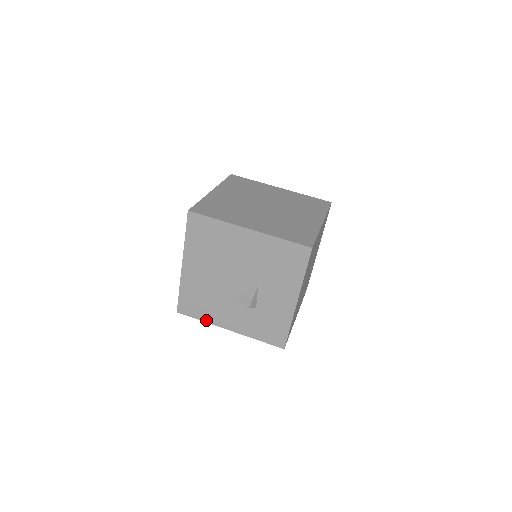
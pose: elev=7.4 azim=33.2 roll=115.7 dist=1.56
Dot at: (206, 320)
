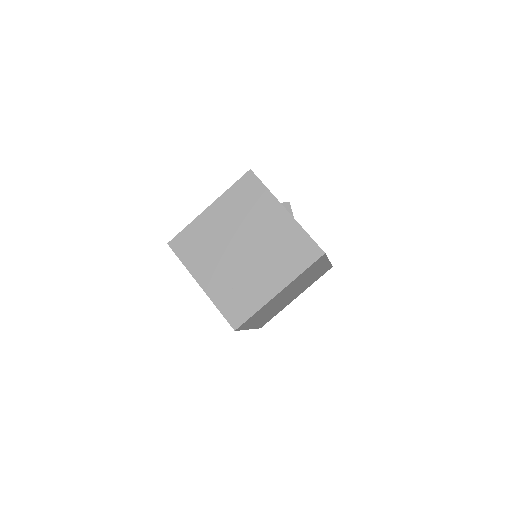
Dot at: occluded
